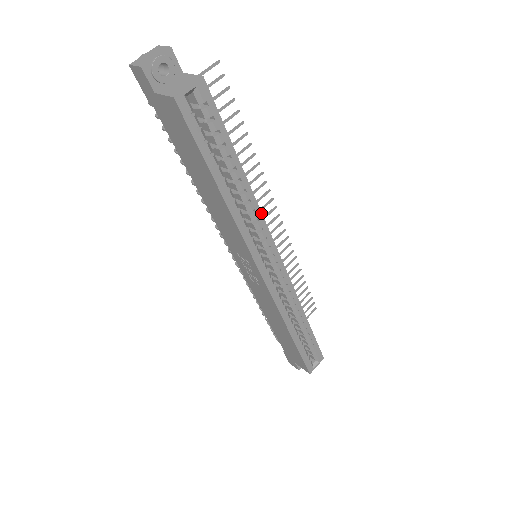
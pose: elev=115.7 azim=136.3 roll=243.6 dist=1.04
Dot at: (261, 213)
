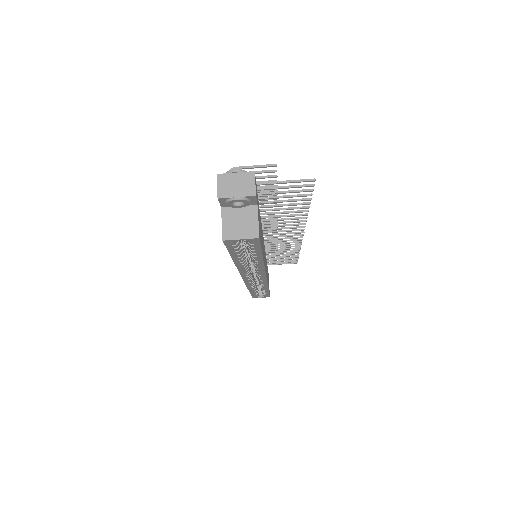
Dot at: (264, 269)
